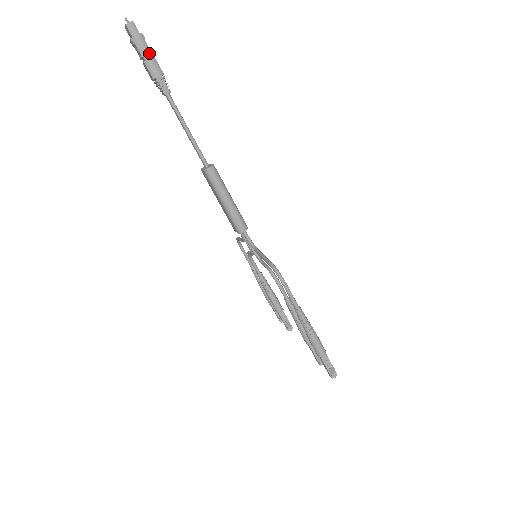
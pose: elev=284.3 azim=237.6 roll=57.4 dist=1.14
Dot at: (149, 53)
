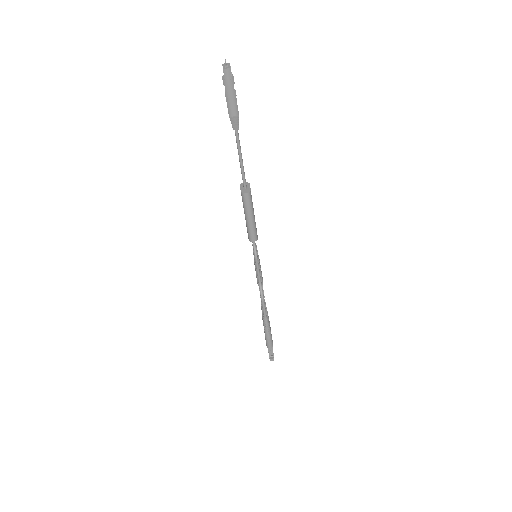
Dot at: (233, 96)
